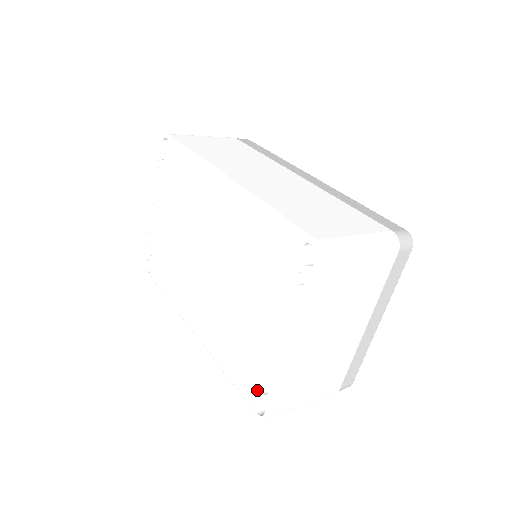
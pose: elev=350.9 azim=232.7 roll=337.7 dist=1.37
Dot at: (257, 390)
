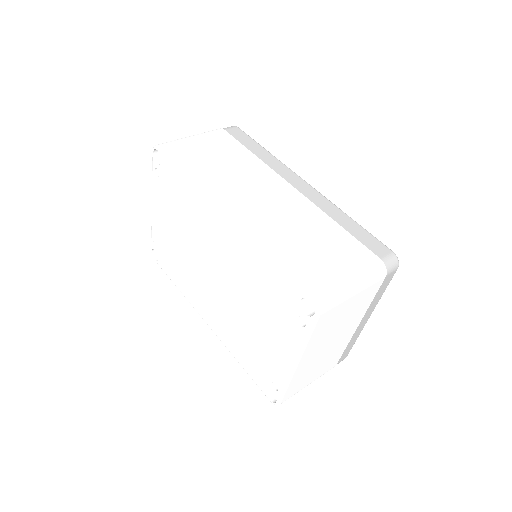
Dot at: (269, 385)
